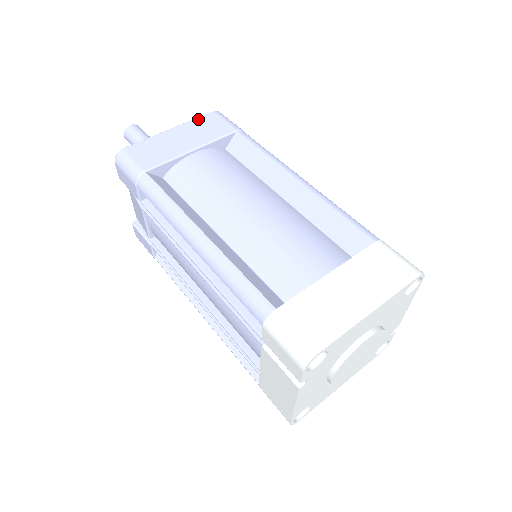
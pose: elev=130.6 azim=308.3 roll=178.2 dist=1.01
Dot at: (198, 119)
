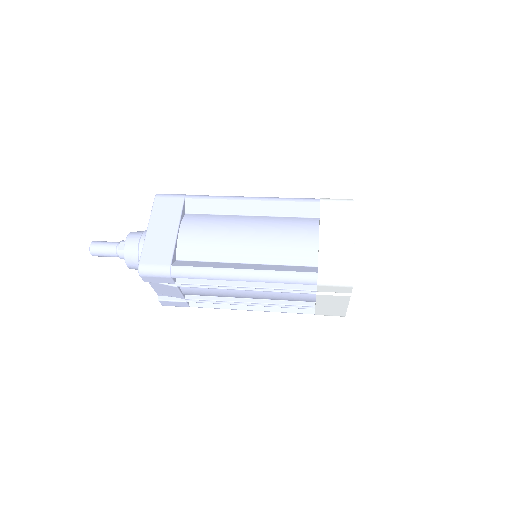
Dot at: (154, 209)
